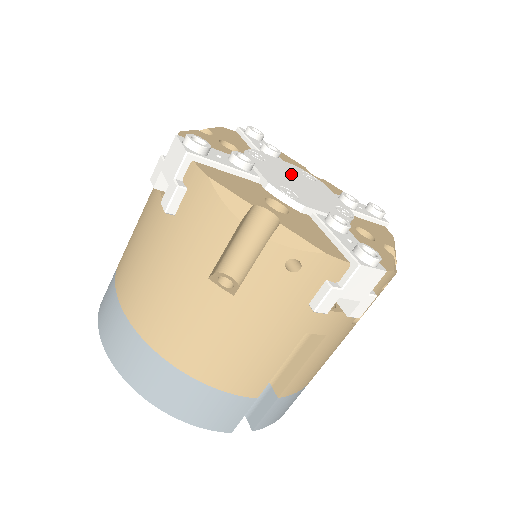
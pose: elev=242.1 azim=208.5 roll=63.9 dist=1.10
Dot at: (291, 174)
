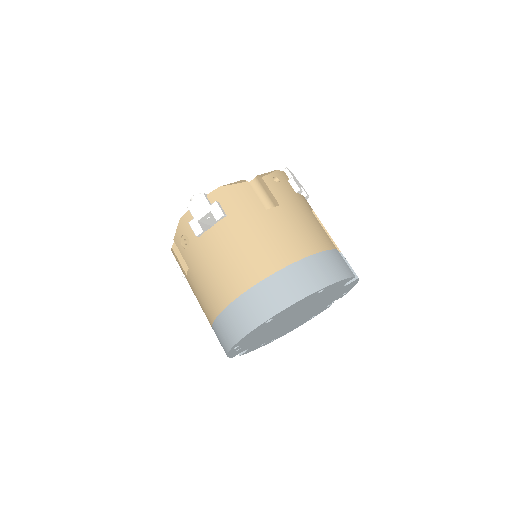
Dot at: occluded
